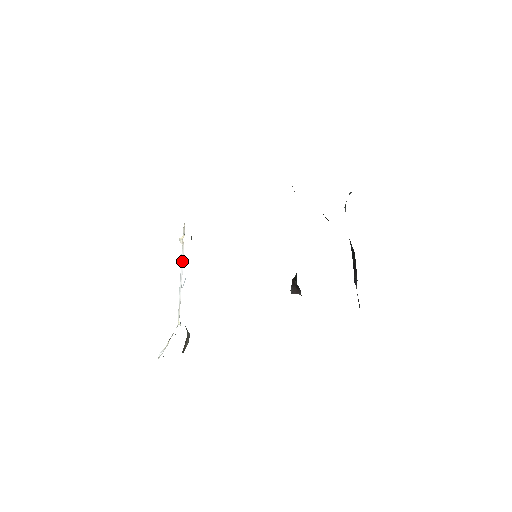
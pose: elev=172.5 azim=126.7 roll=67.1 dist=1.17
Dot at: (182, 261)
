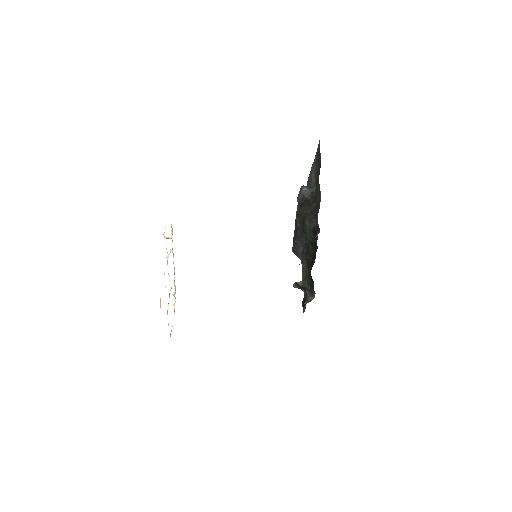
Dot at: occluded
